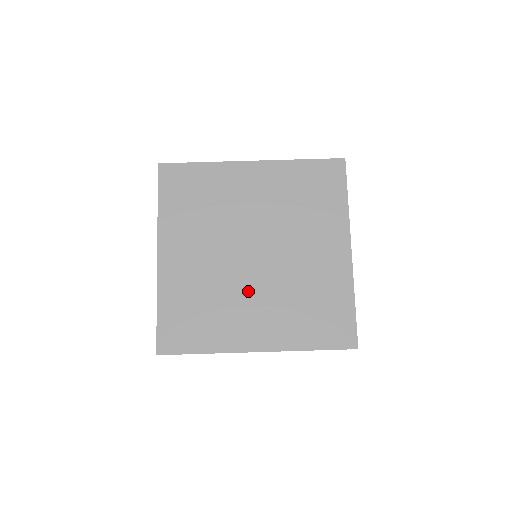
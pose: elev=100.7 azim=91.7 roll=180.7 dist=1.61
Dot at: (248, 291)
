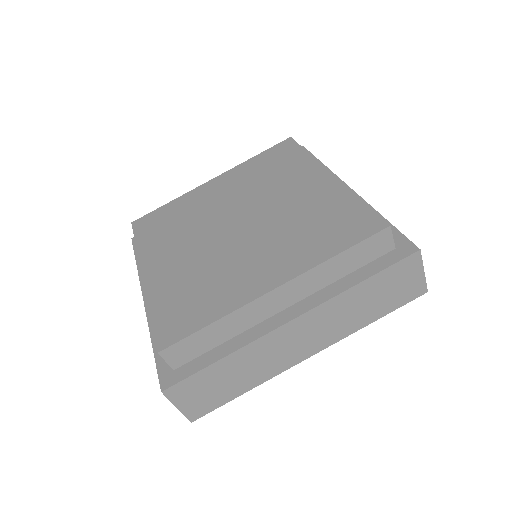
Dot at: (244, 256)
